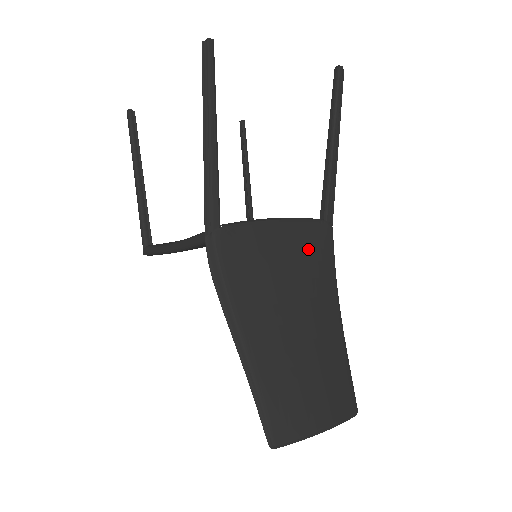
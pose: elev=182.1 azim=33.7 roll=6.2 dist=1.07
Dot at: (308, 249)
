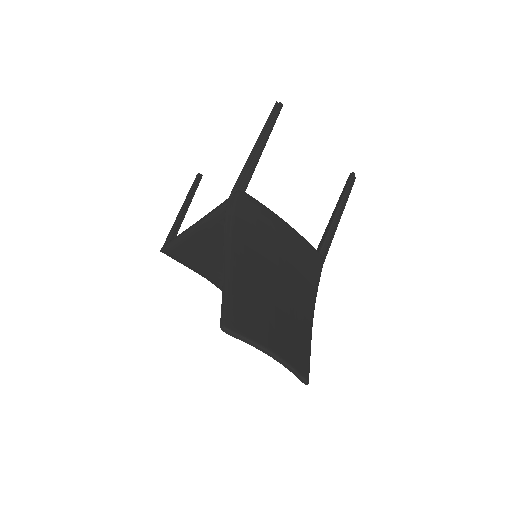
Dot at: (301, 254)
